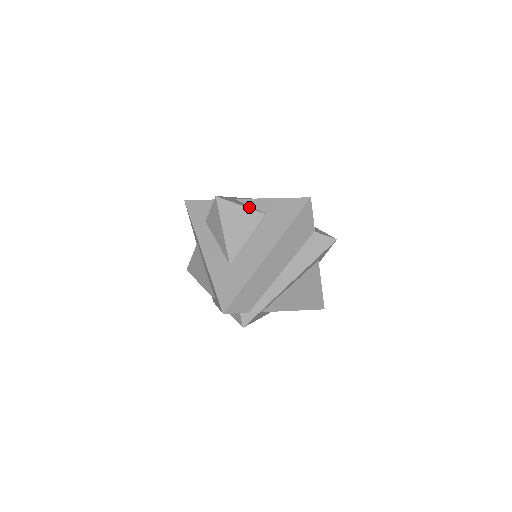
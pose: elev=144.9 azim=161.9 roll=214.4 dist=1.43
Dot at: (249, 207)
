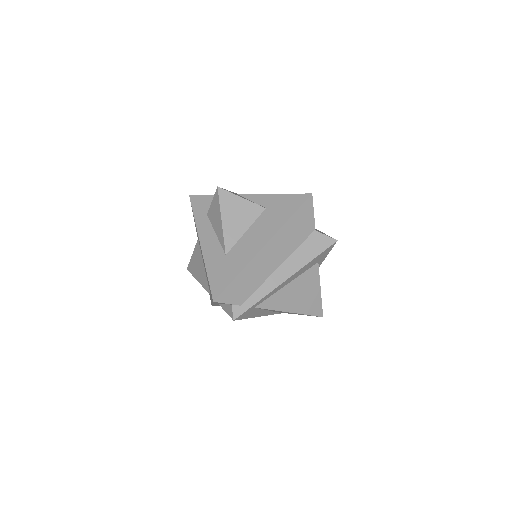
Dot at: (250, 201)
